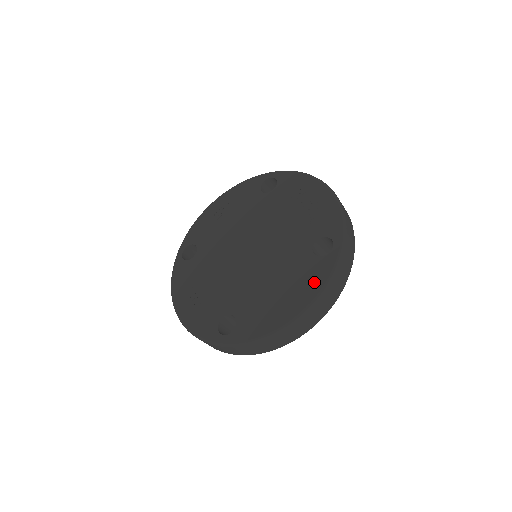
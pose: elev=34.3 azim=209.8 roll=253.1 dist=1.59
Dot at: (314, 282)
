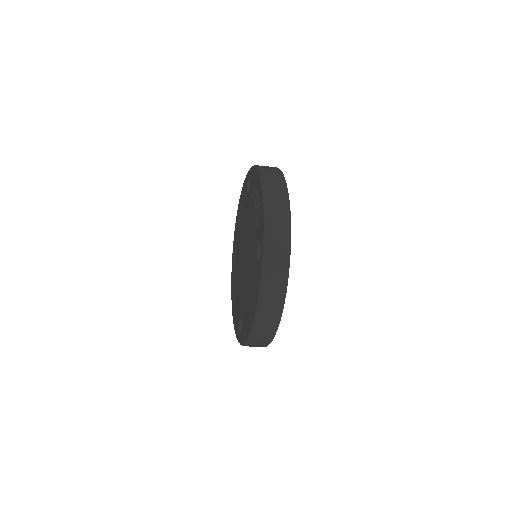
Dot at: (256, 290)
